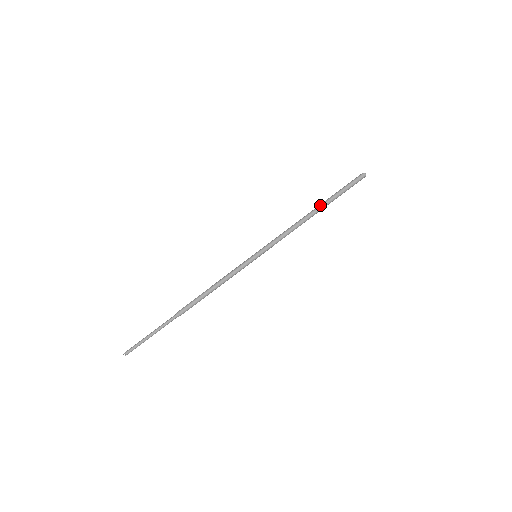
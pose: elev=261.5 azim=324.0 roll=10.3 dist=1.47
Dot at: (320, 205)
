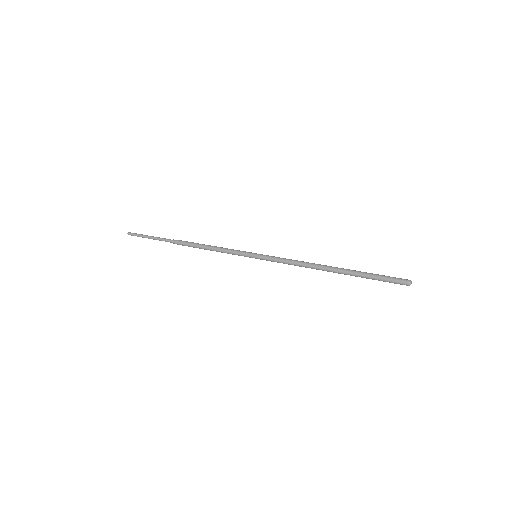
Dot at: (342, 268)
